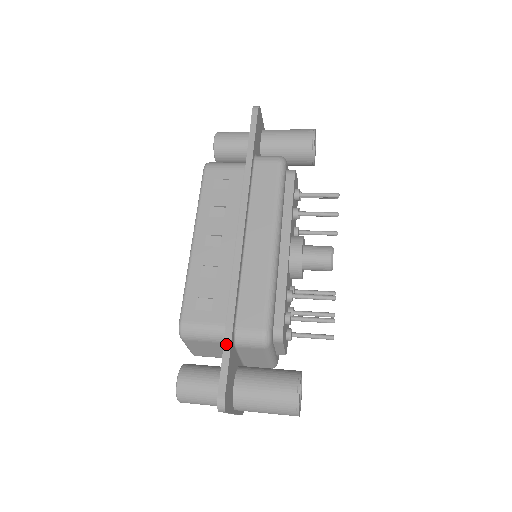
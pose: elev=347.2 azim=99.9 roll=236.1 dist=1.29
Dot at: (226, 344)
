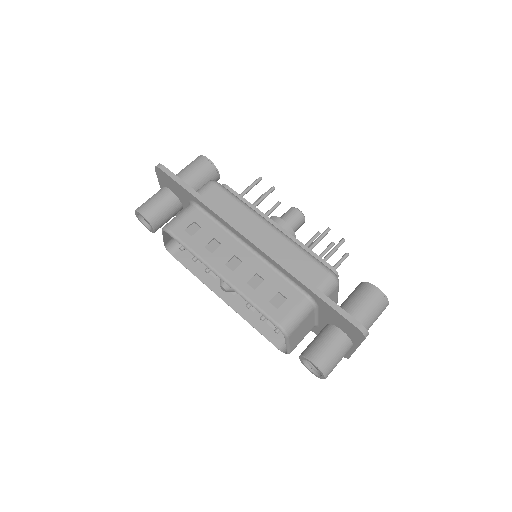
Dot at: (325, 299)
